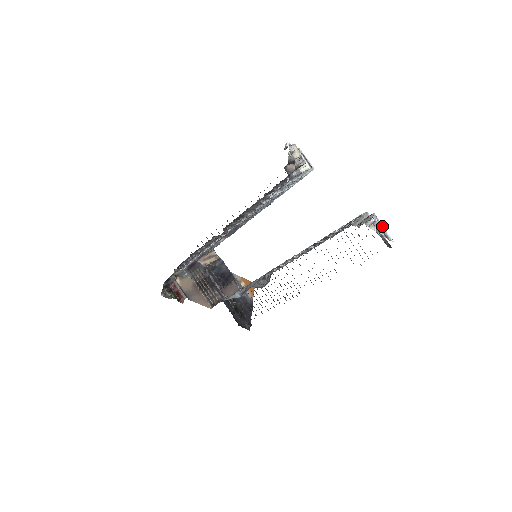
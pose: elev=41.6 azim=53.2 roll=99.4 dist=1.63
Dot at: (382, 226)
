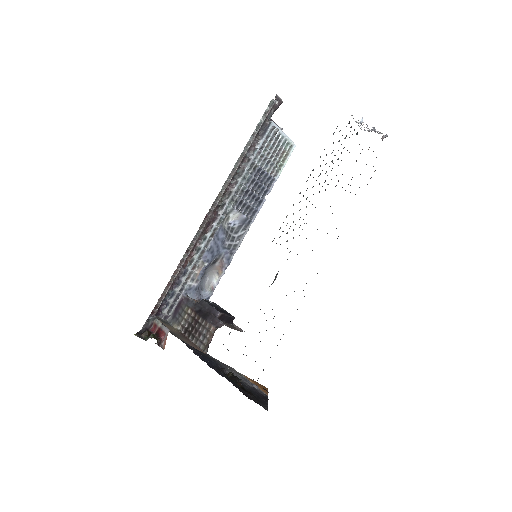
Dot at: occluded
